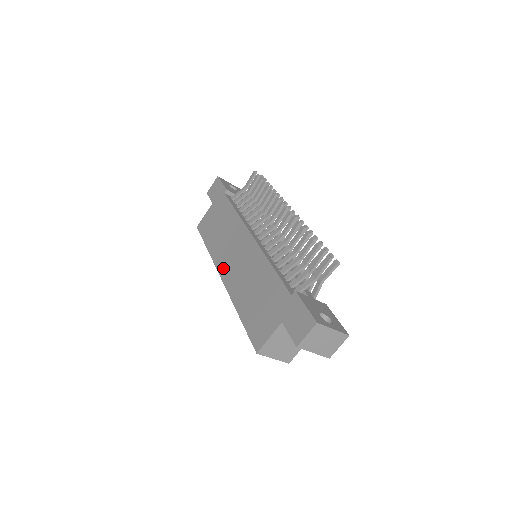
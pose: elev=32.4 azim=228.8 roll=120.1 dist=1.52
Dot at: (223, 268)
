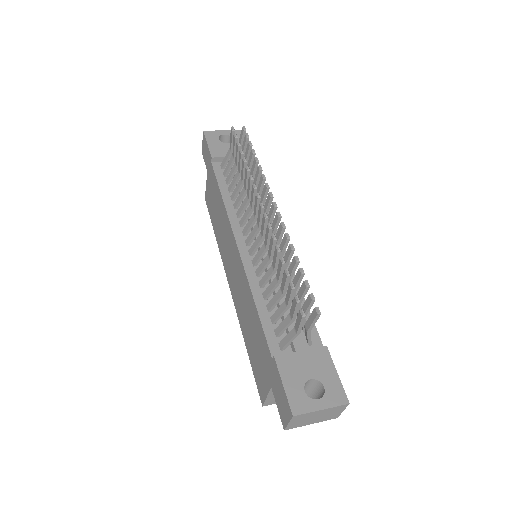
Dot at: (227, 273)
